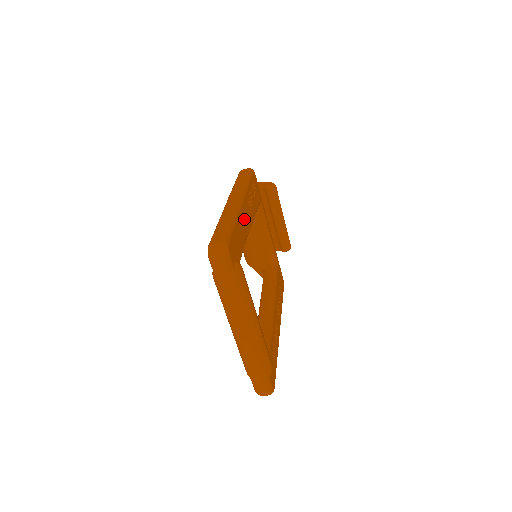
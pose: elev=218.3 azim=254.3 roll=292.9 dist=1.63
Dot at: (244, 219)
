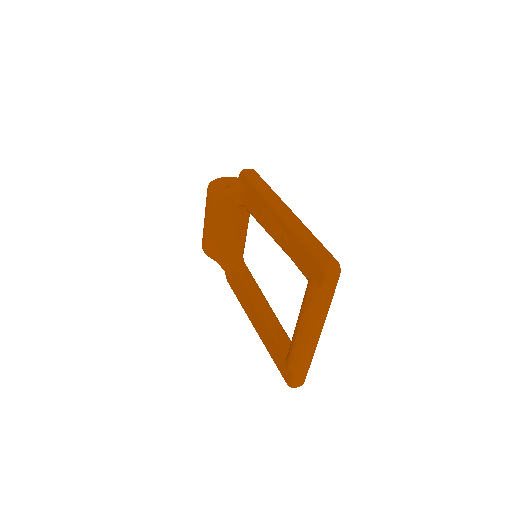
Dot at: occluded
